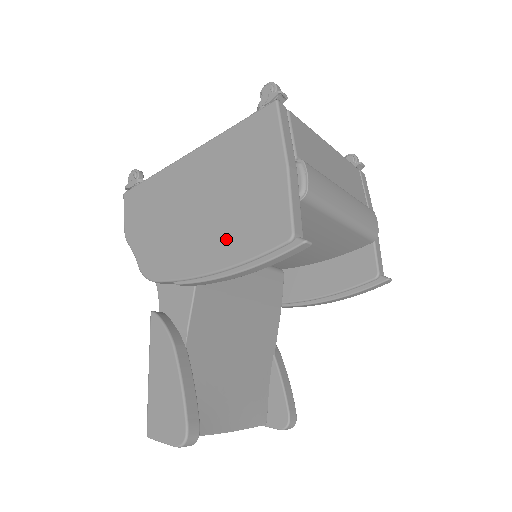
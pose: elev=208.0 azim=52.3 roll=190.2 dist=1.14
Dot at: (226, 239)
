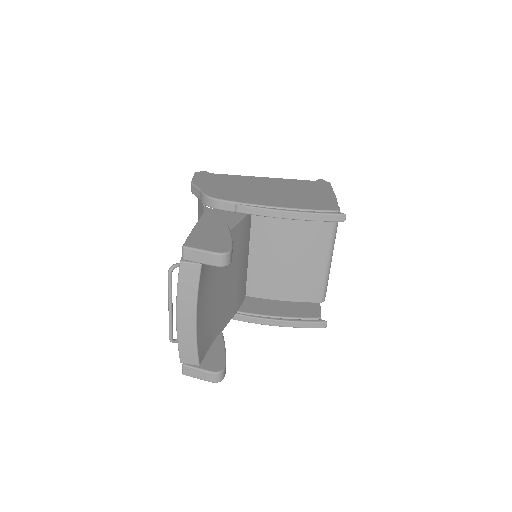
Dot at: (288, 201)
